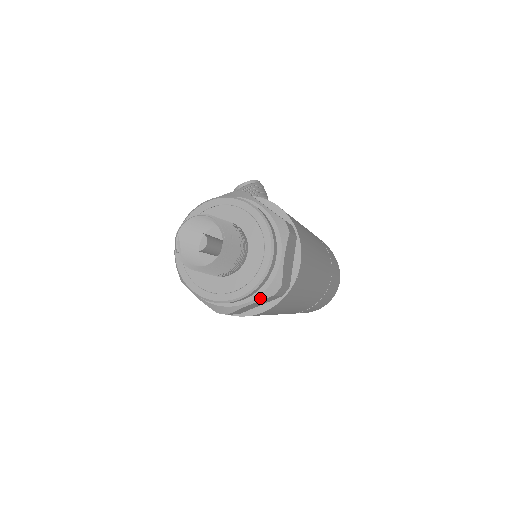
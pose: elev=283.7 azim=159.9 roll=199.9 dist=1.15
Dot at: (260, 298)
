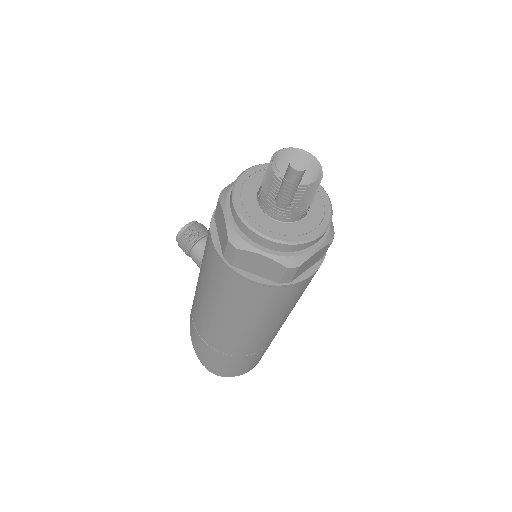
Dot at: (325, 243)
